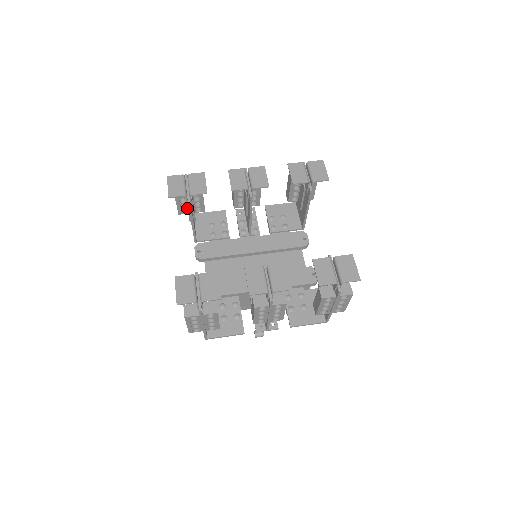
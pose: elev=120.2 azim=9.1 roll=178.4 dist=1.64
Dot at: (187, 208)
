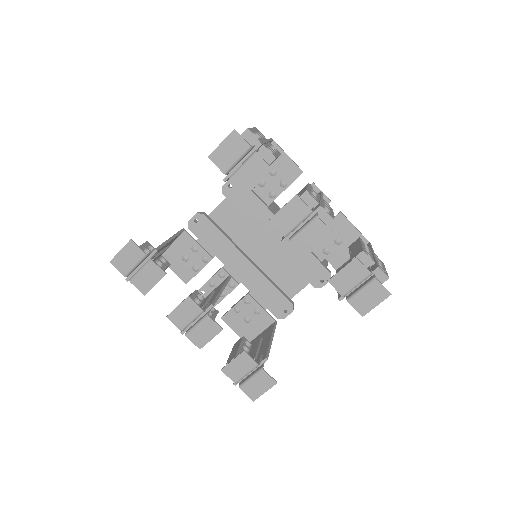
Dot at: occluded
